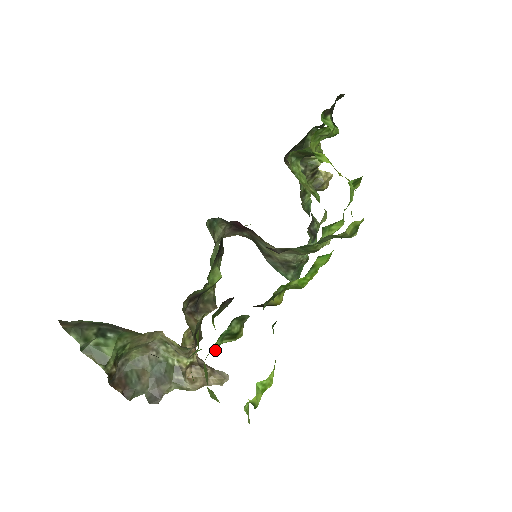
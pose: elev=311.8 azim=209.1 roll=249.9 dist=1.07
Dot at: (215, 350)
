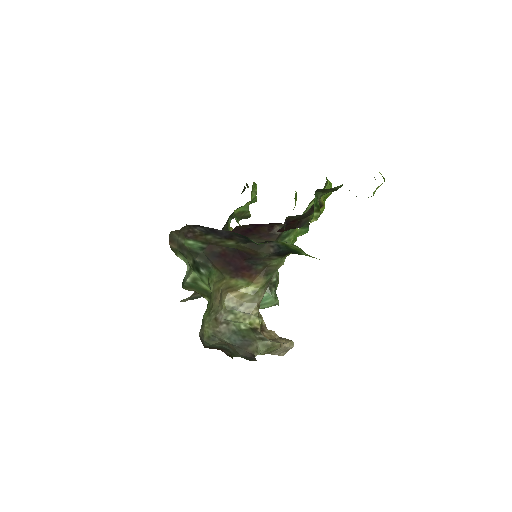
Dot at: (308, 230)
